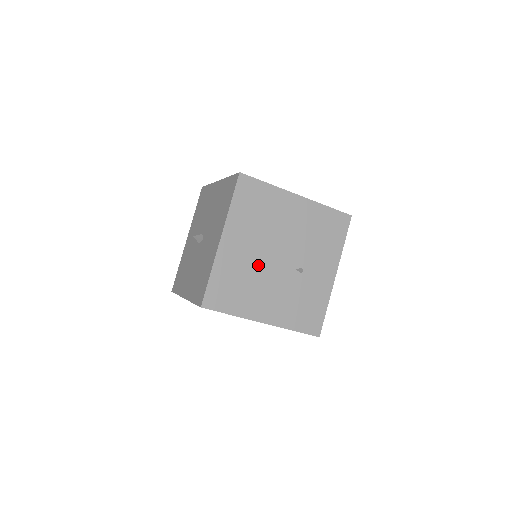
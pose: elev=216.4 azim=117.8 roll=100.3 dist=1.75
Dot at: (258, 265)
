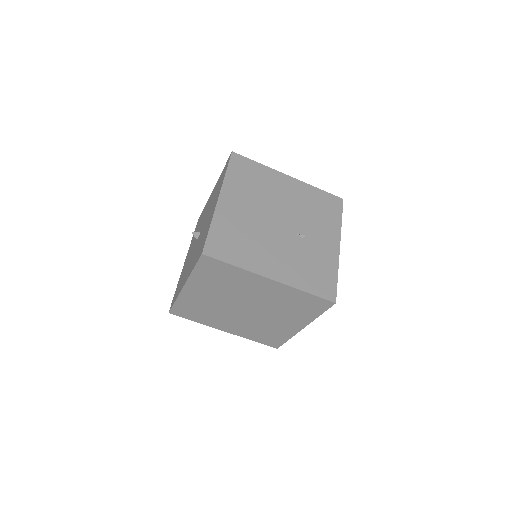
Dot at: (258, 225)
